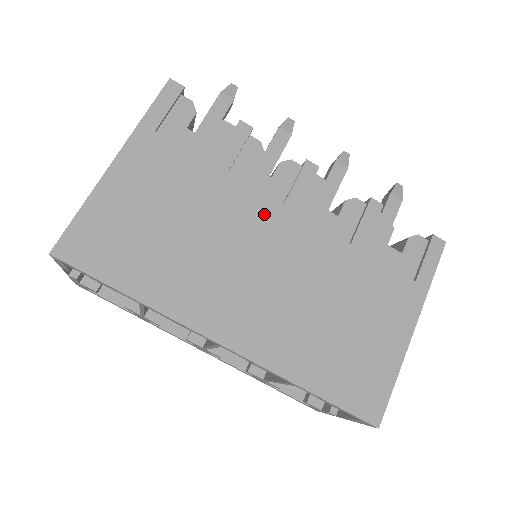
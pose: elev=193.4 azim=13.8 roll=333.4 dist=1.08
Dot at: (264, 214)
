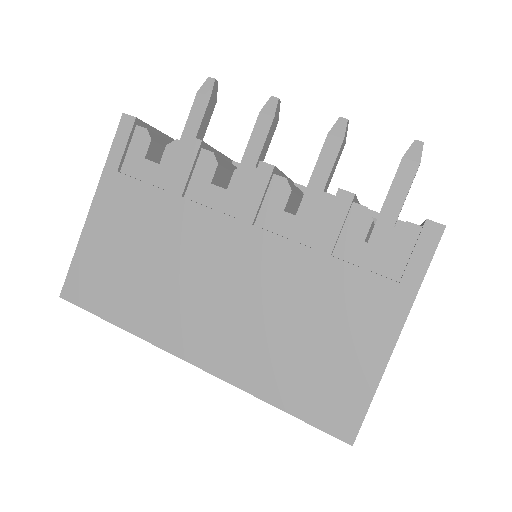
Dot at: (219, 232)
